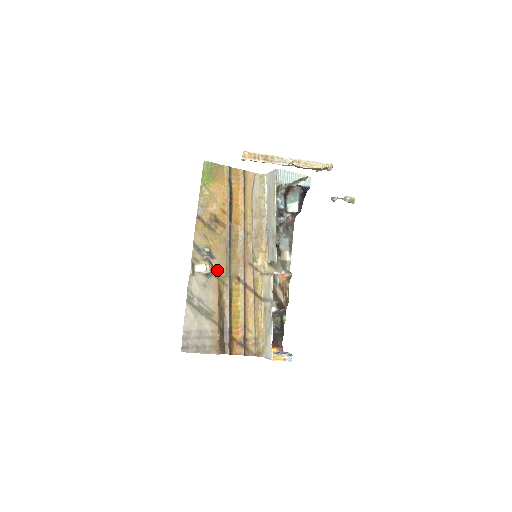
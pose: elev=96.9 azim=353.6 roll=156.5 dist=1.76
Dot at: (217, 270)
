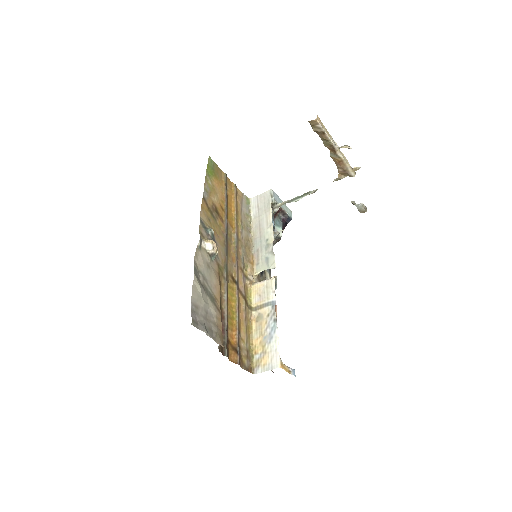
Dot at: (218, 257)
